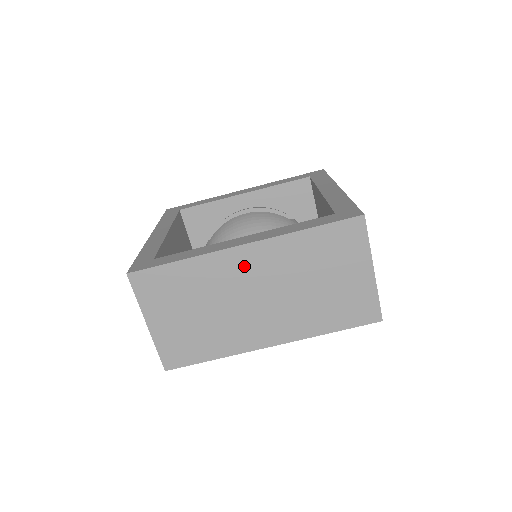
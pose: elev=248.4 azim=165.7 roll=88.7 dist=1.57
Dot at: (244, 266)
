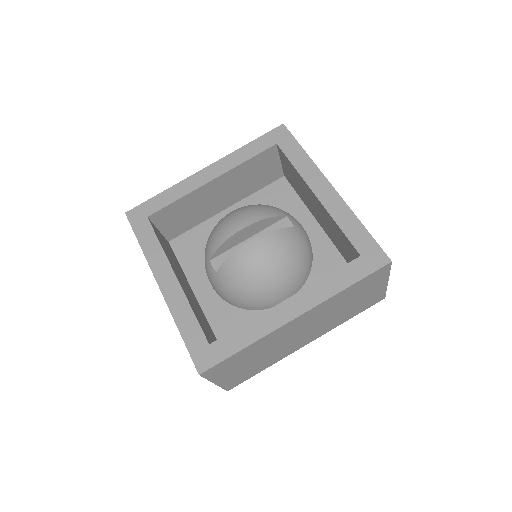
Dot at: (295, 326)
